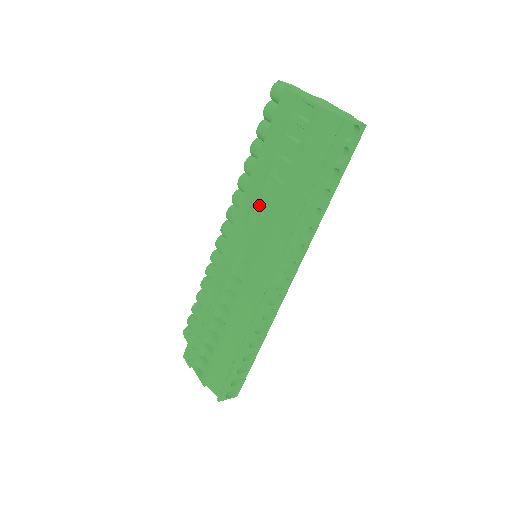
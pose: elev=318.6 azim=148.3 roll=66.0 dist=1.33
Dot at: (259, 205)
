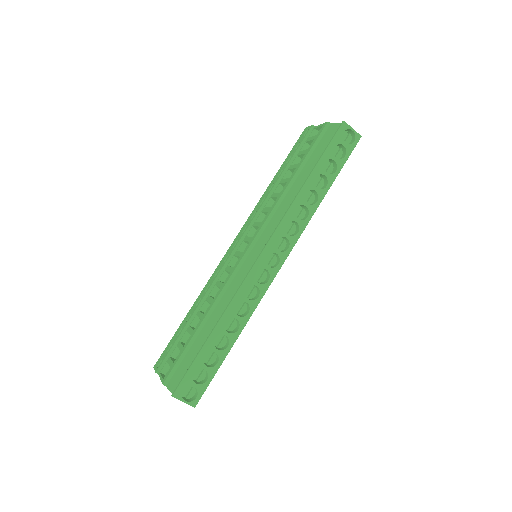
Dot at: (268, 204)
